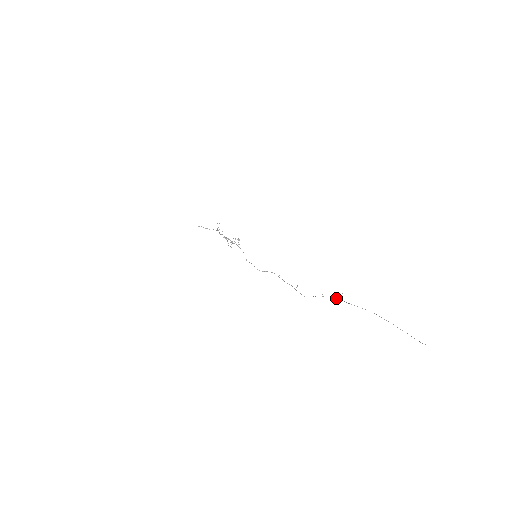
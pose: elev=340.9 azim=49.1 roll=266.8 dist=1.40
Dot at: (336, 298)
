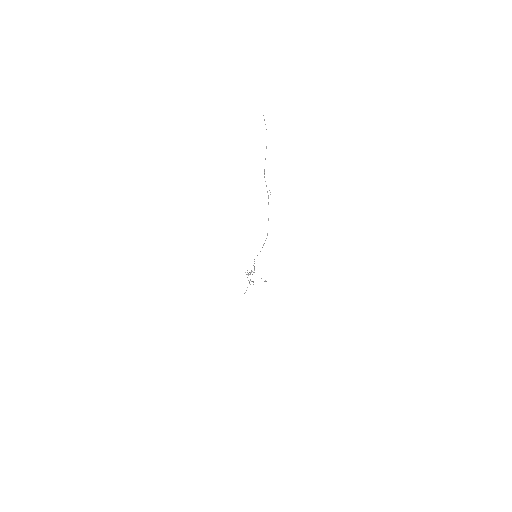
Dot at: (267, 192)
